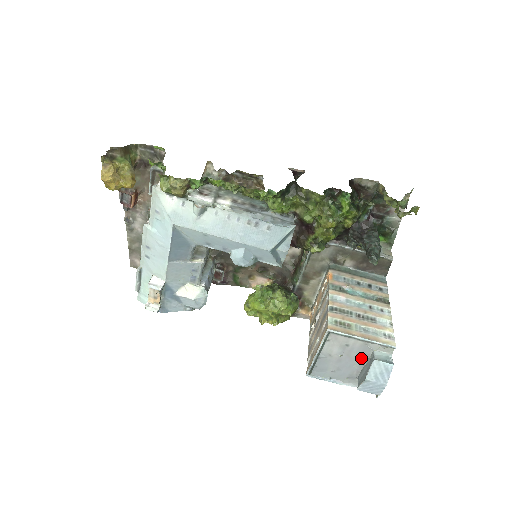
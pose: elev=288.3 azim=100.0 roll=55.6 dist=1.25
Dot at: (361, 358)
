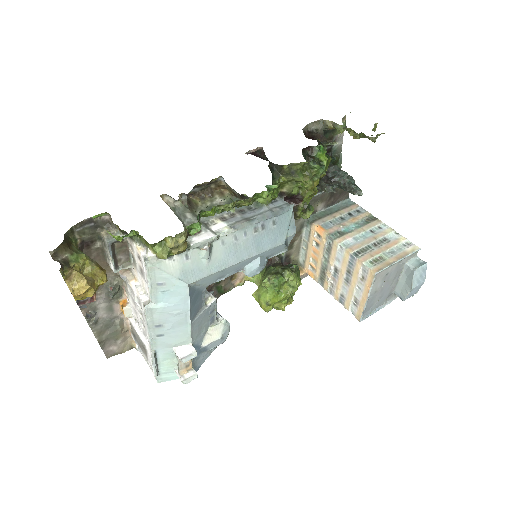
Dot at: (396, 276)
